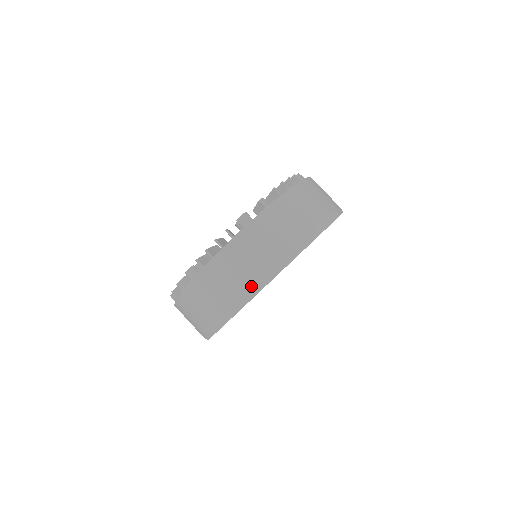
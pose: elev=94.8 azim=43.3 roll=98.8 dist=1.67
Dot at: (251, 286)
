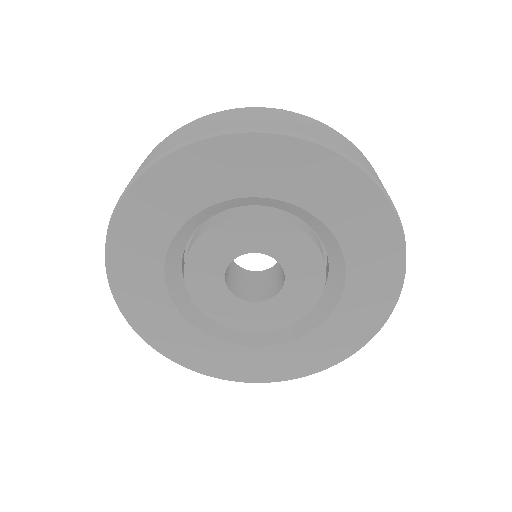
Dot at: occluded
